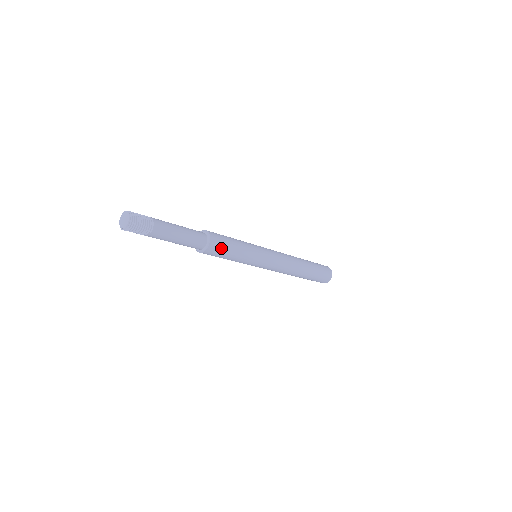
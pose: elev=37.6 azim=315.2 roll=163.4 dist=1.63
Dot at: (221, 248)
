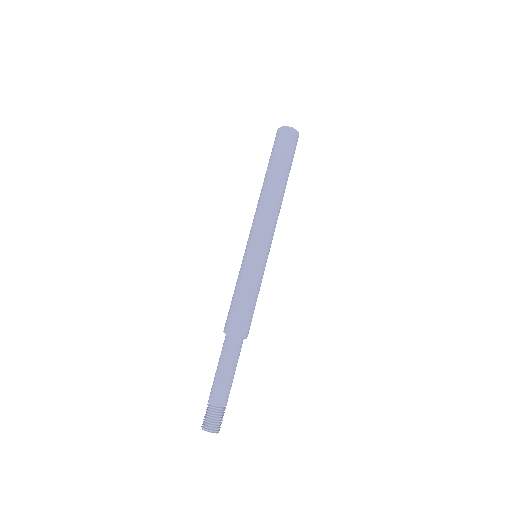
Dot at: occluded
